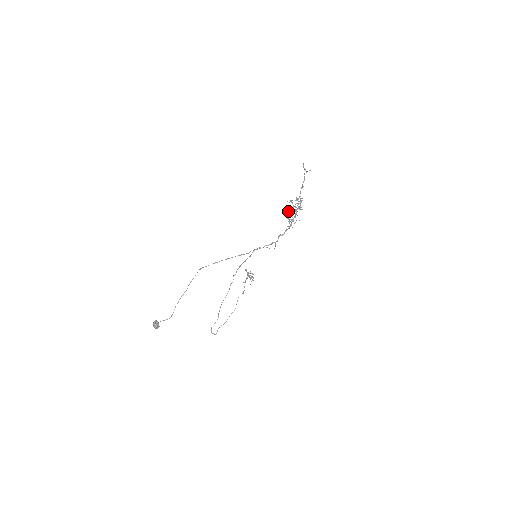
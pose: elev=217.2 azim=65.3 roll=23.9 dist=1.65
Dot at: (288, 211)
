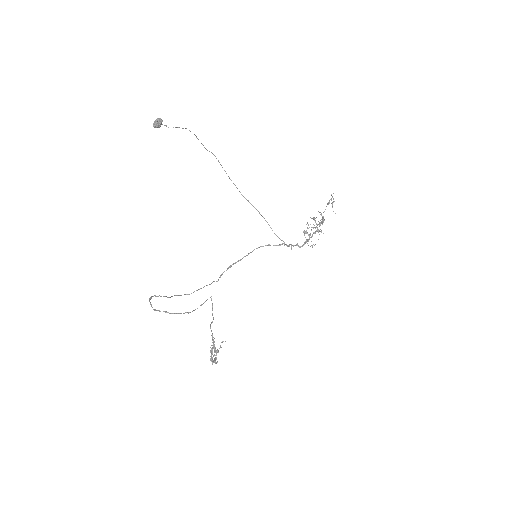
Dot at: occluded
